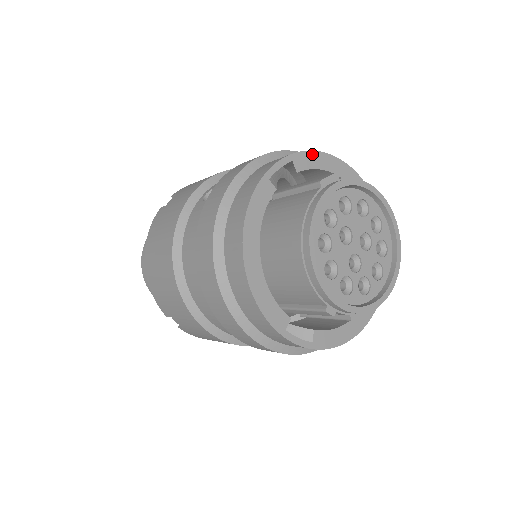
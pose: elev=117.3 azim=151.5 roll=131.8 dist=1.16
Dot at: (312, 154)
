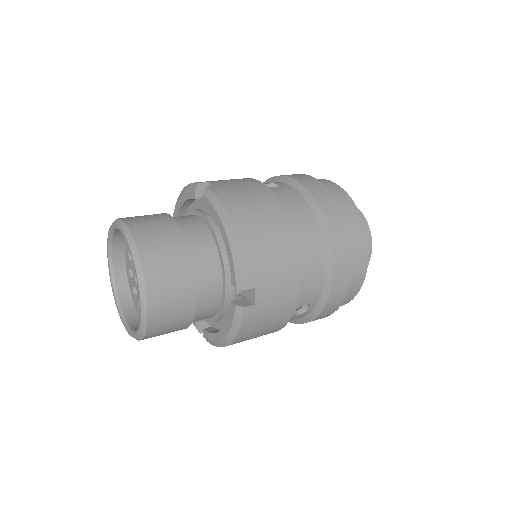
Dot at: occluded
